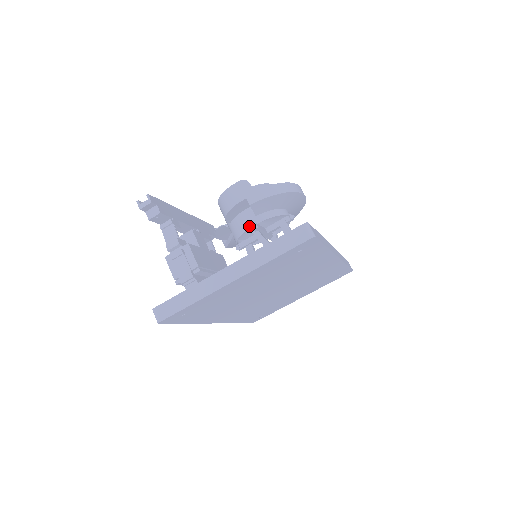
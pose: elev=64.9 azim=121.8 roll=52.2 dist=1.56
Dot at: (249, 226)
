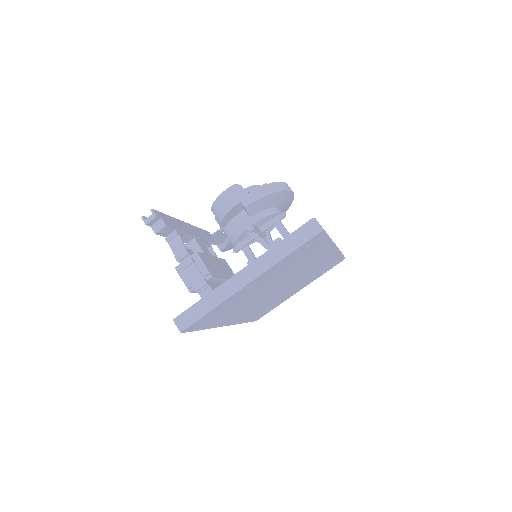
Dot at: (245, 228)
